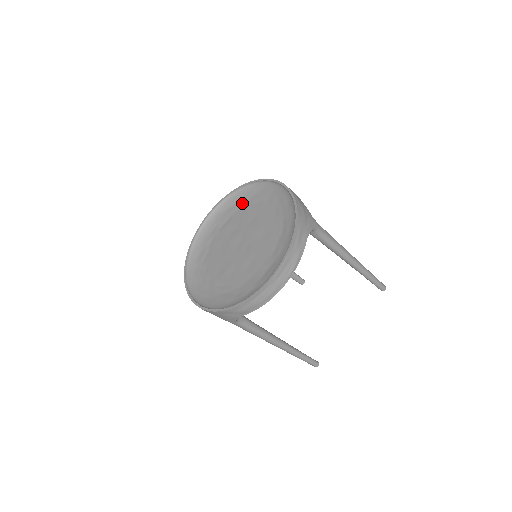
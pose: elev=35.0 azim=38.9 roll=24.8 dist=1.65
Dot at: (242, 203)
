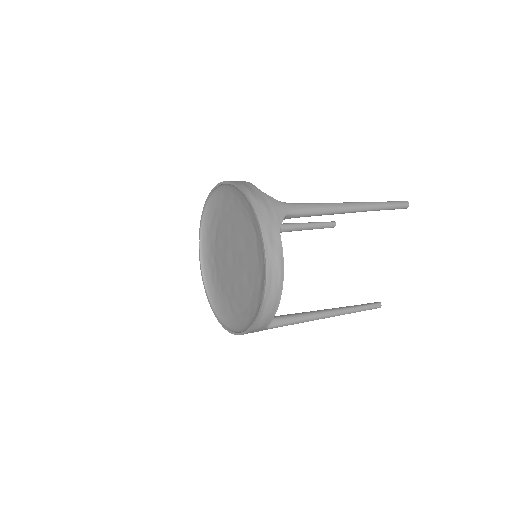
Dot at: (218, 212)
